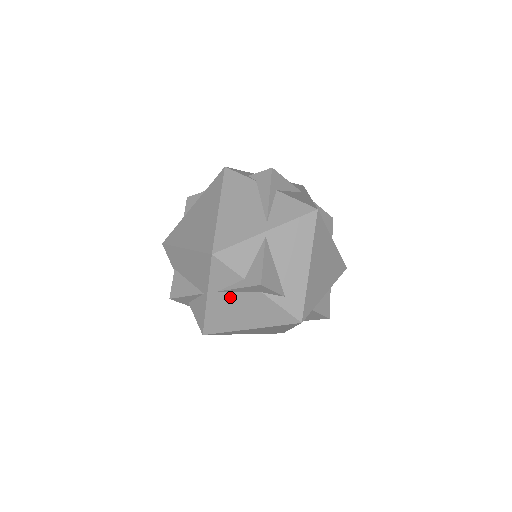
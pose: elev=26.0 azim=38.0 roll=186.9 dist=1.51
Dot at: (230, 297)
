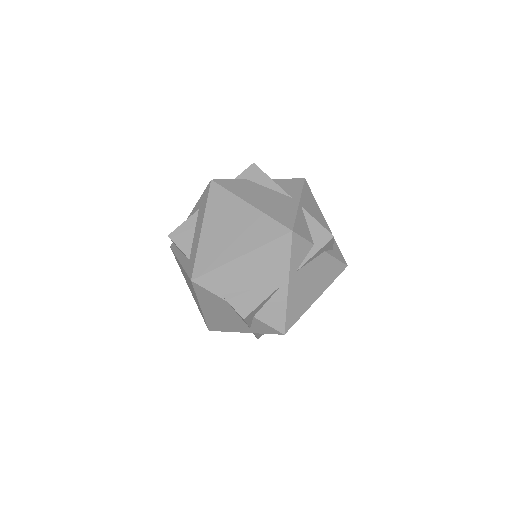
Dot at: (304, 272)
